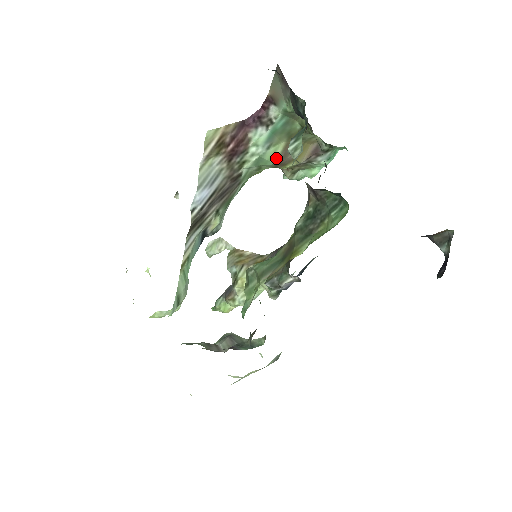
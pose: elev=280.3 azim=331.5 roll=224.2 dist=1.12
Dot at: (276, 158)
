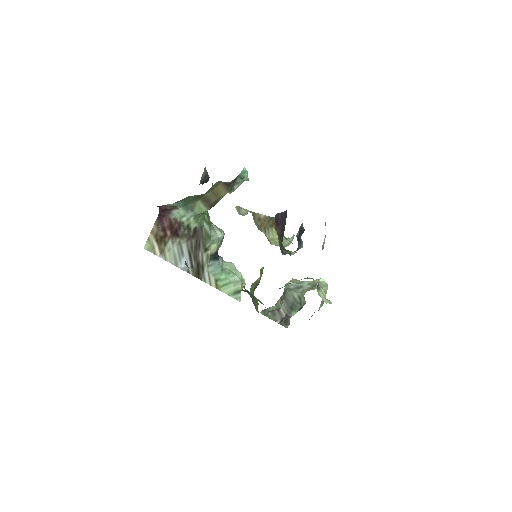
Dot at: (205, 208)
